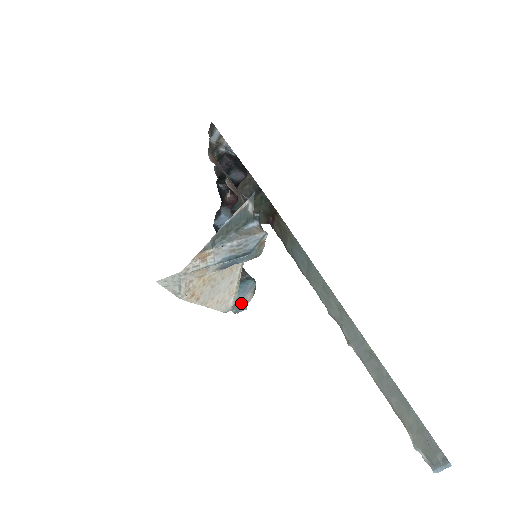
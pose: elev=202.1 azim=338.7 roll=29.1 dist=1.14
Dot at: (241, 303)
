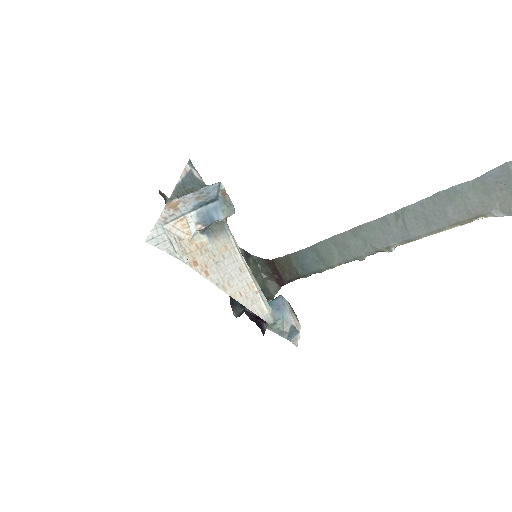
Dot at: (288, 328)
